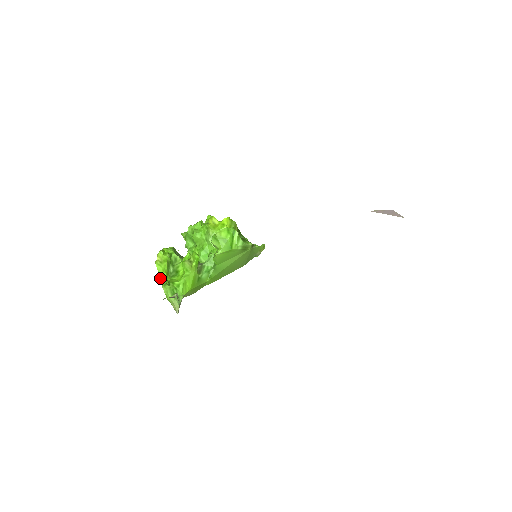
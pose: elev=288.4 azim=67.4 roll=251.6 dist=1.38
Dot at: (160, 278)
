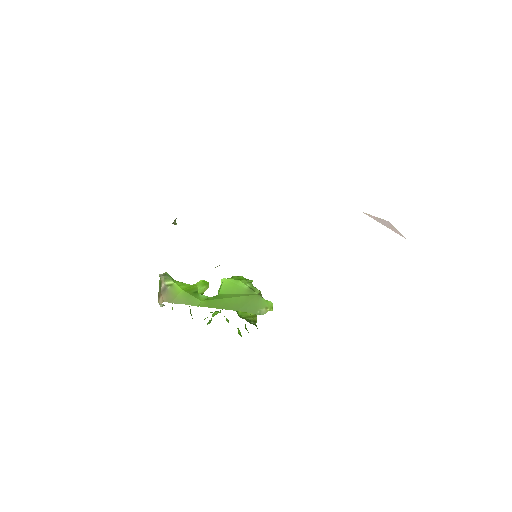
Dot at: occluded
